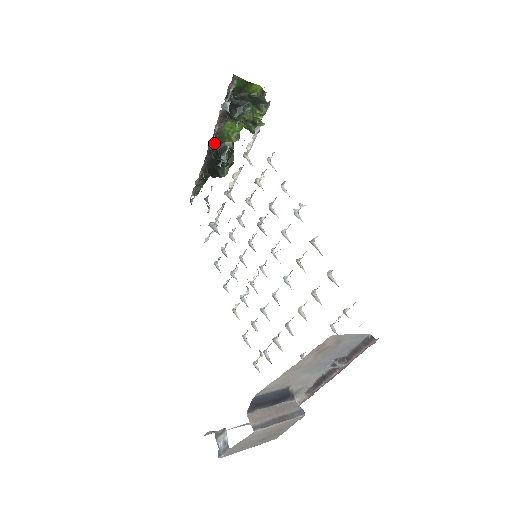
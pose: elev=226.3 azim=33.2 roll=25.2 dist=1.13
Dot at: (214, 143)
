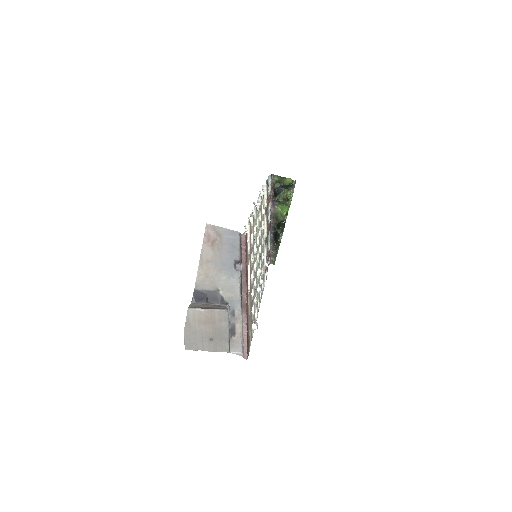
Dot at: (268, 217)
